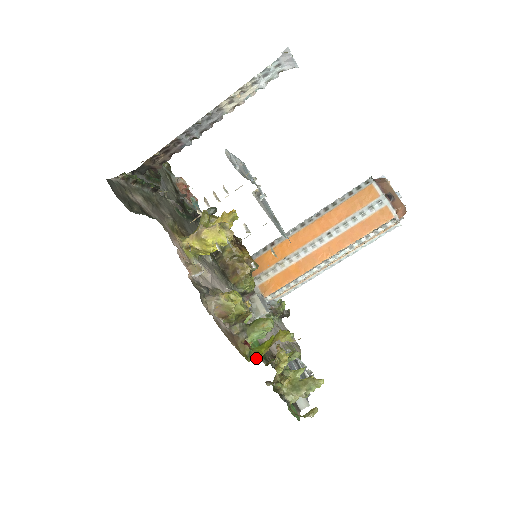
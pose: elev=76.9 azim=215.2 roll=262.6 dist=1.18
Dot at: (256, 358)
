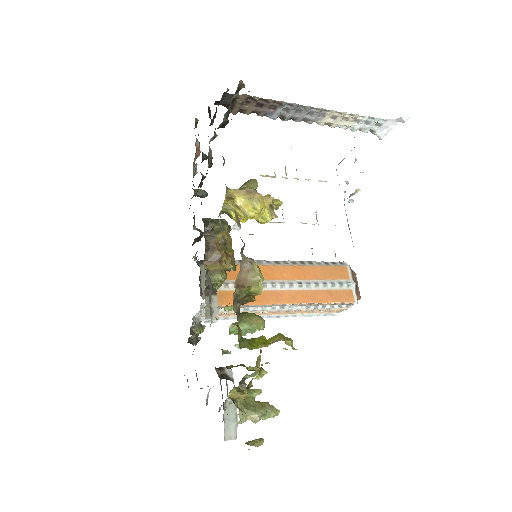
Dot at: (249, 348)
